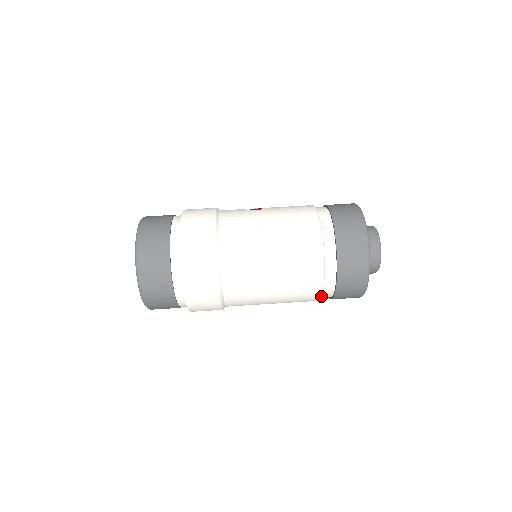
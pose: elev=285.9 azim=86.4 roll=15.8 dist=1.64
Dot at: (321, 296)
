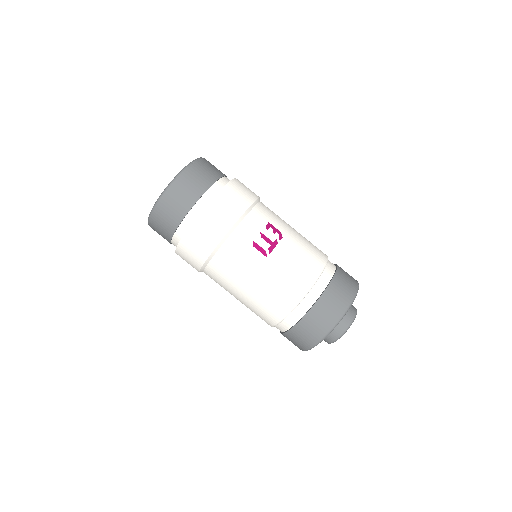
Dot at: occluded
